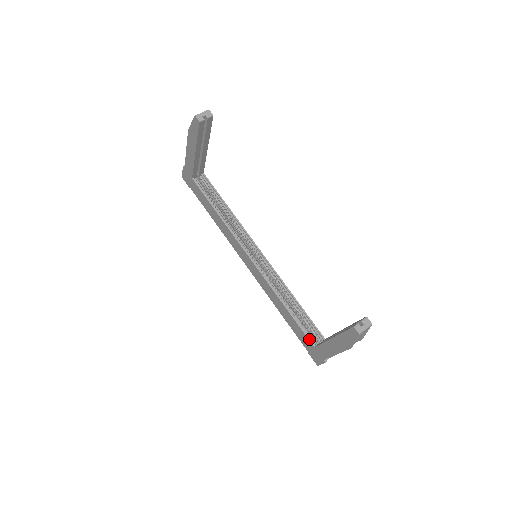
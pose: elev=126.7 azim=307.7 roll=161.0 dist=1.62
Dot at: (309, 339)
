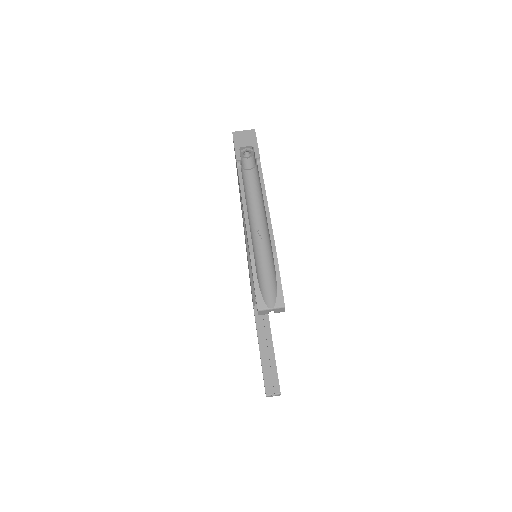
Dot at: (253, 302)
